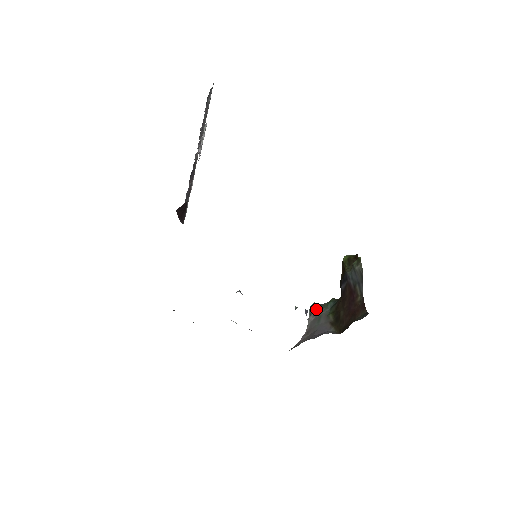
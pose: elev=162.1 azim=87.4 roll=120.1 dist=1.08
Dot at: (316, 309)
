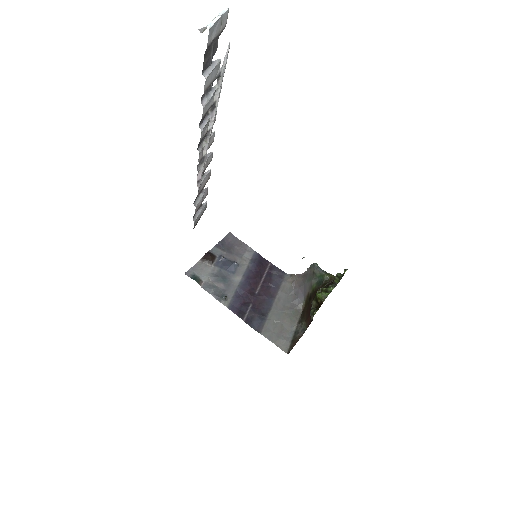
Dot at: (313, 271)
